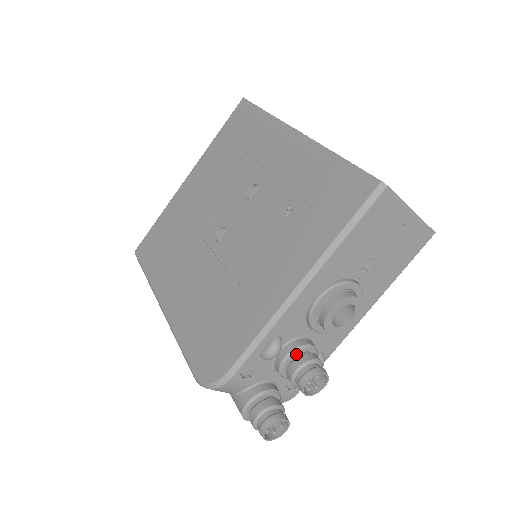
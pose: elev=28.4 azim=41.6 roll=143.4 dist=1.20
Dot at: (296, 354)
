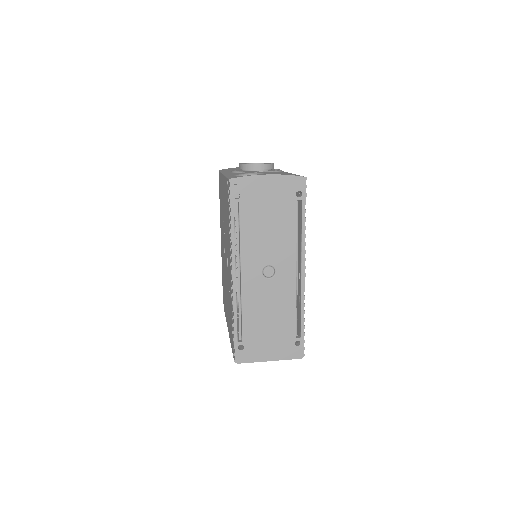
Dot at: occluded
